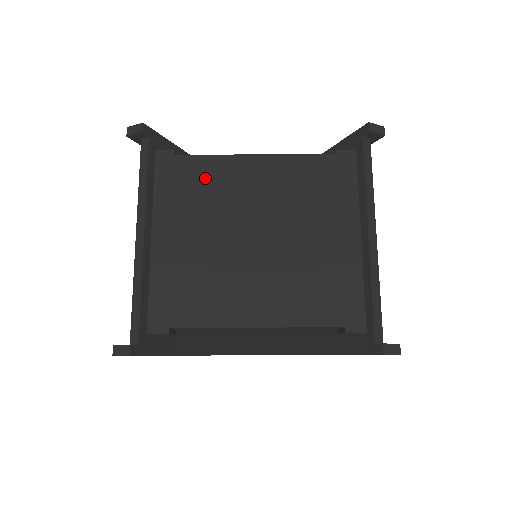
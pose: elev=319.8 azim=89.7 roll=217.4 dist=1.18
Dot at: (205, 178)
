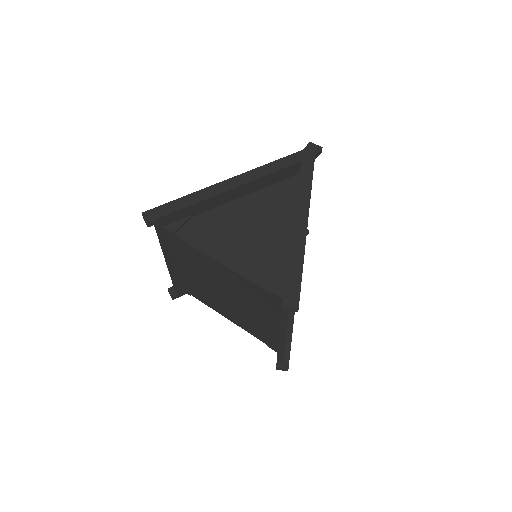
Dot at: (193, 256)
